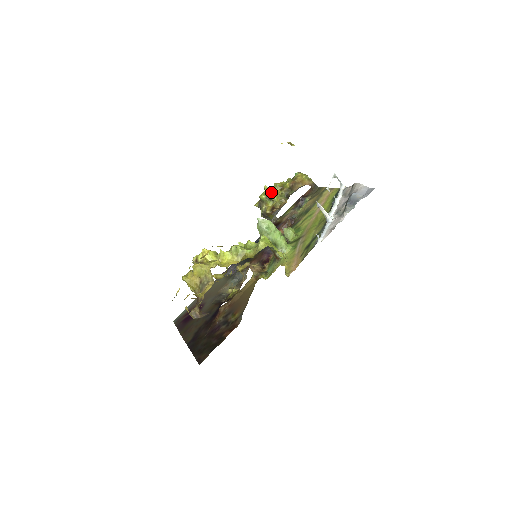
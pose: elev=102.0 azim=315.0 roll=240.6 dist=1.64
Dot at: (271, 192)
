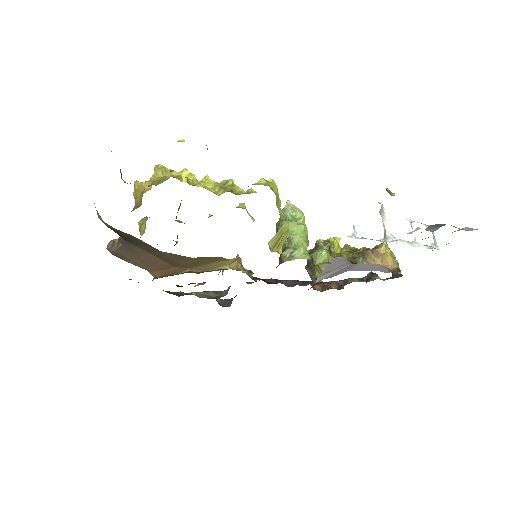
Dot at: (334, 239)
